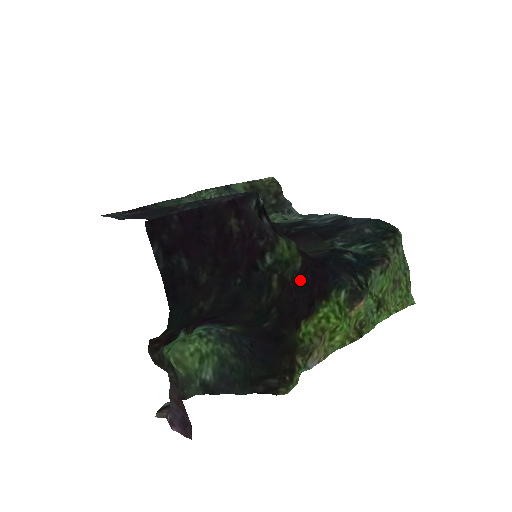
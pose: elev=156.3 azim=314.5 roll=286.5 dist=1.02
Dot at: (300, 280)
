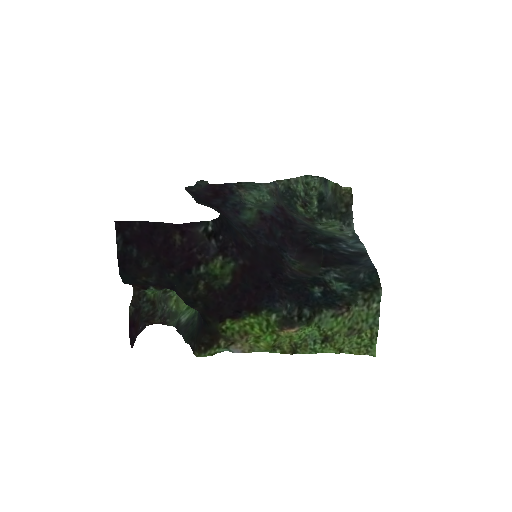
Dot at: (228, 292)
